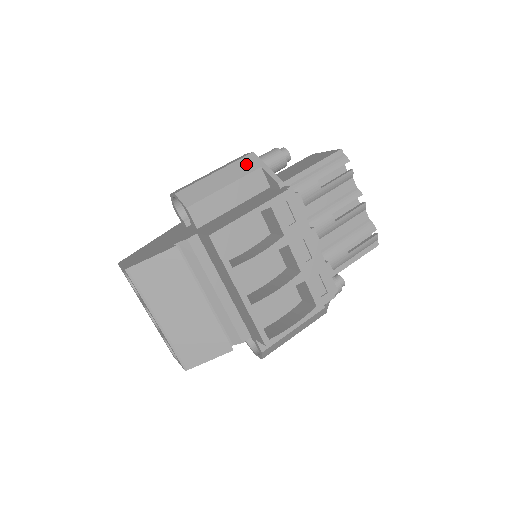
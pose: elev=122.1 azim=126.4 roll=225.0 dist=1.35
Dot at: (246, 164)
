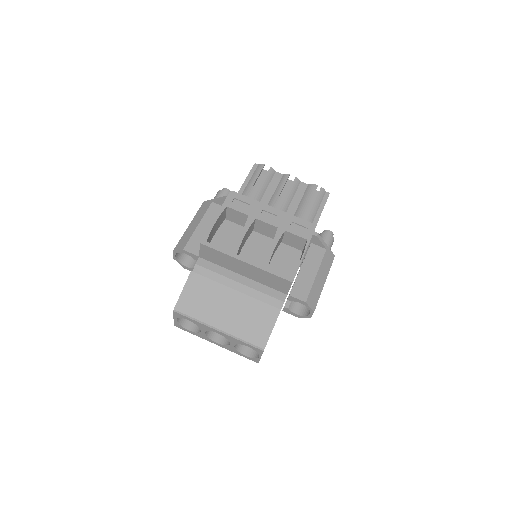
Dot at: (203, 208)
